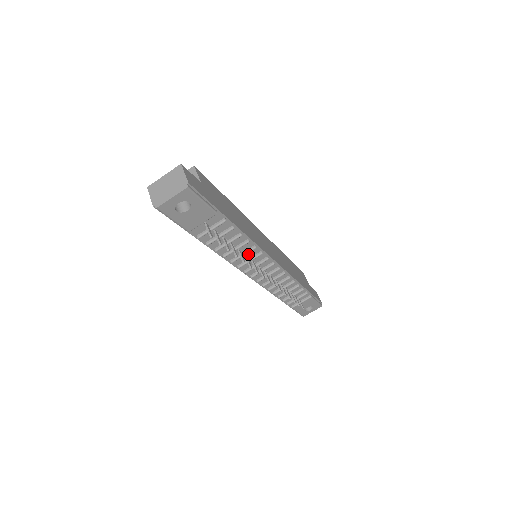
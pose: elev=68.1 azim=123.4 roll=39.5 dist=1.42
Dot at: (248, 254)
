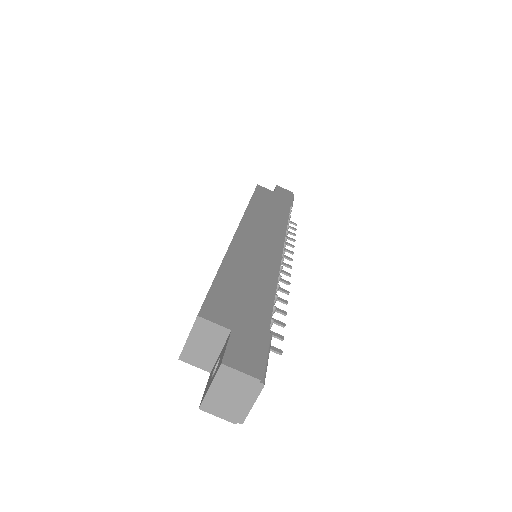
Dot at: occluded
